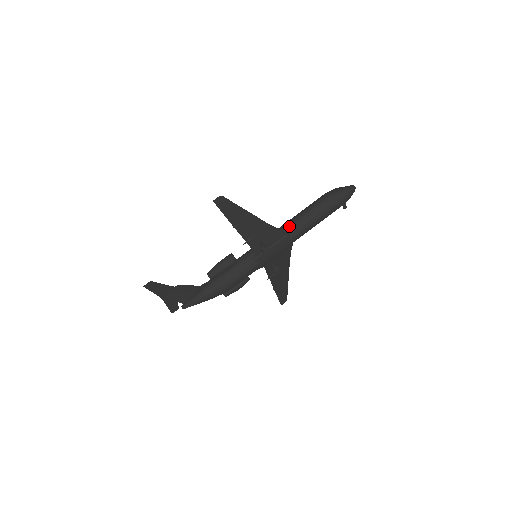
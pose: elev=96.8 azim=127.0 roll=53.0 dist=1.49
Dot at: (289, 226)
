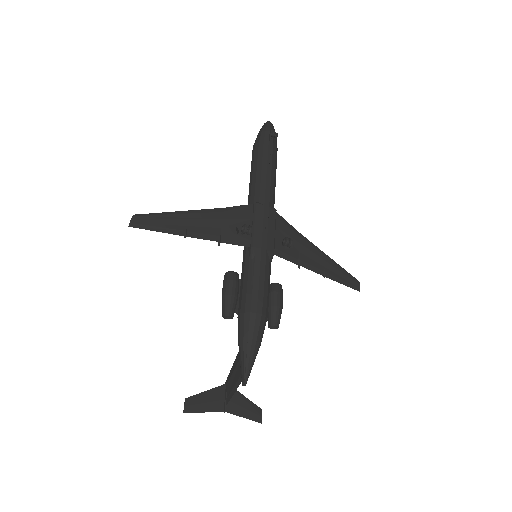
Dot at: (250, 199)
